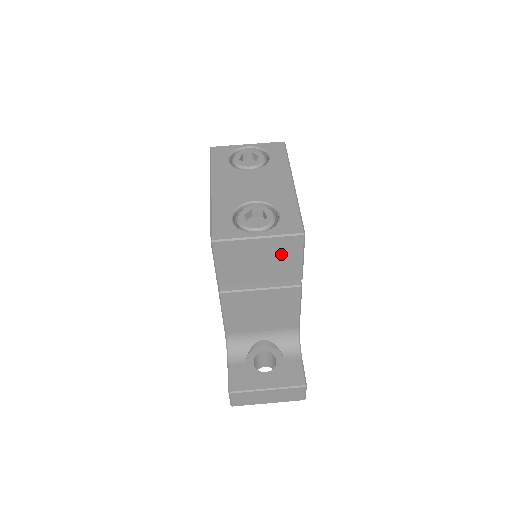
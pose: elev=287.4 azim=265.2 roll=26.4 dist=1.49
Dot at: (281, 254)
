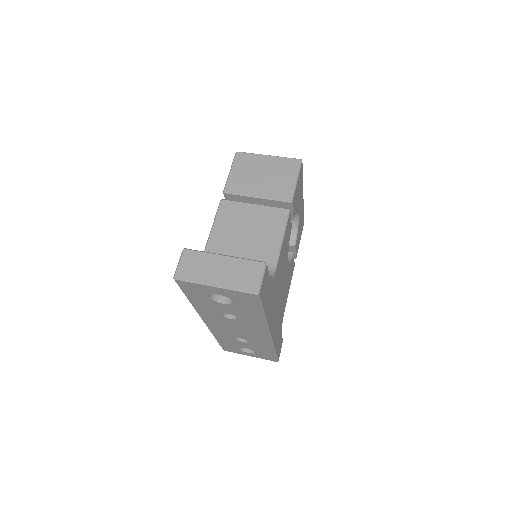
Dot at: (281, 172)
